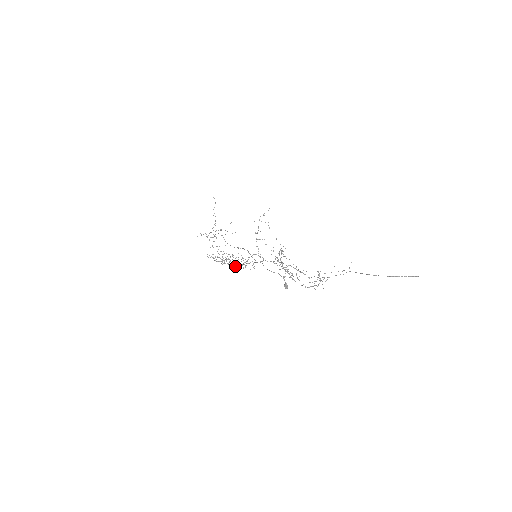
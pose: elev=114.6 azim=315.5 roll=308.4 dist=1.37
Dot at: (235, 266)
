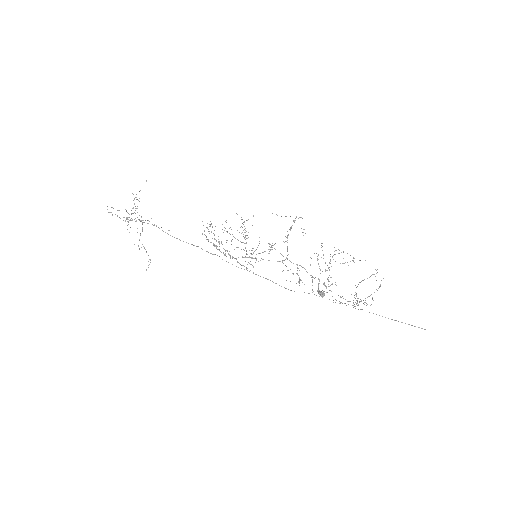
Dot at: occluded
